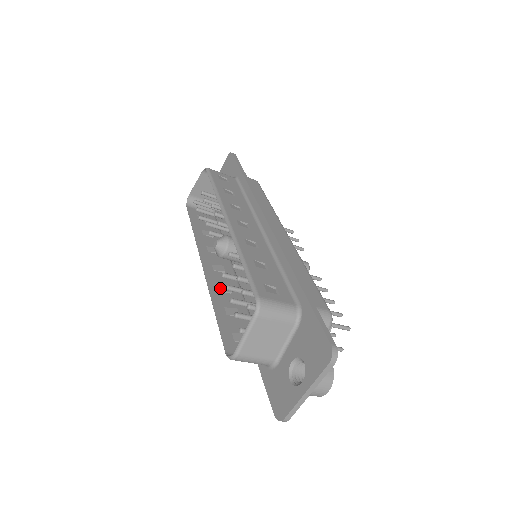
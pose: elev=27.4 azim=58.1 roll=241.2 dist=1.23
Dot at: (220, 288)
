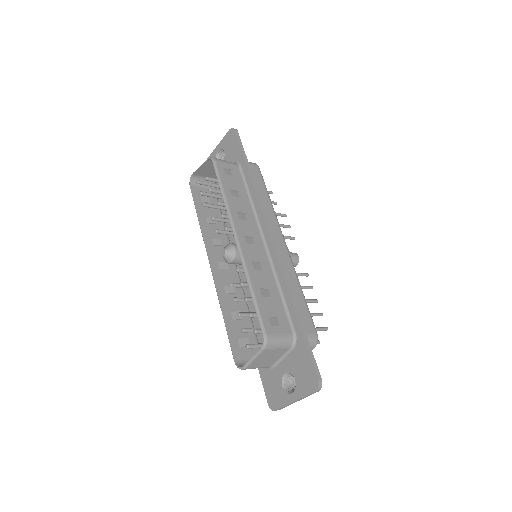
Dot at: (226, 290)
